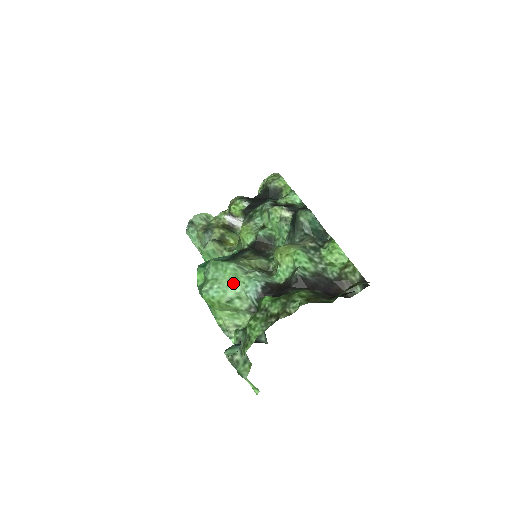
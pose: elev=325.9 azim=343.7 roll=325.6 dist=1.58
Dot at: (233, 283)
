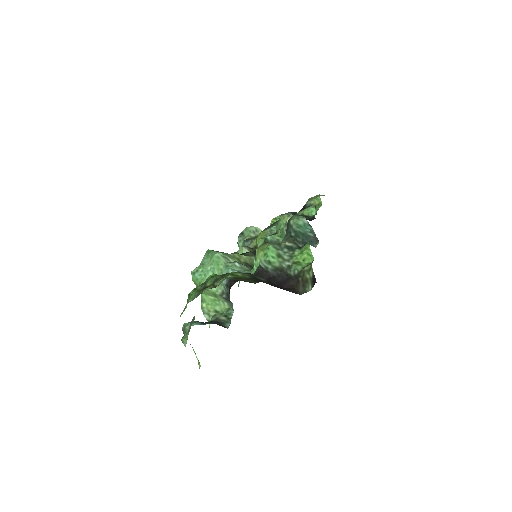
Dot at: (213, 268)
